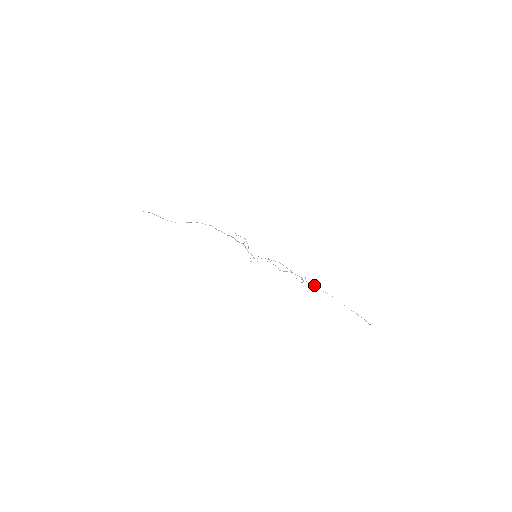
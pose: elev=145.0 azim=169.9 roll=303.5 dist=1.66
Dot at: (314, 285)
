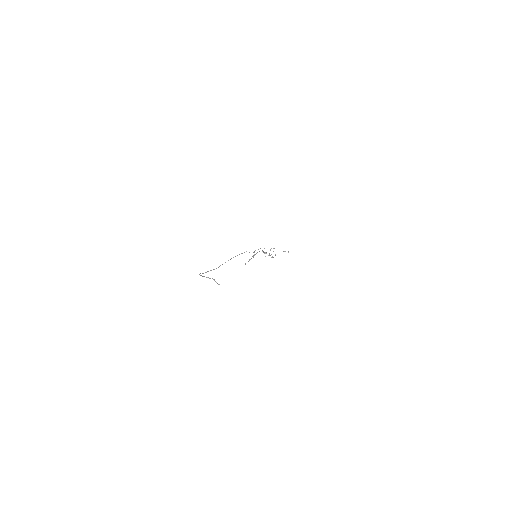
Dot at: occluded
